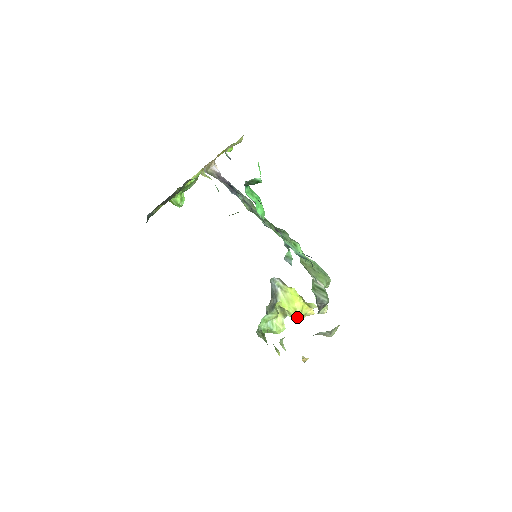
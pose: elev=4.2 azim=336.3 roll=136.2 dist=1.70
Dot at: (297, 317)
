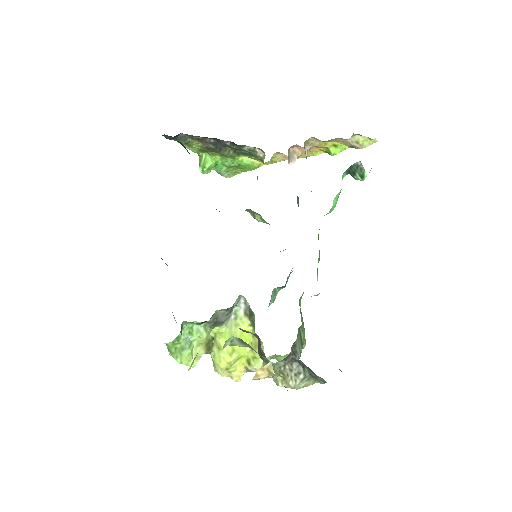
Dot at: (225, 362)
